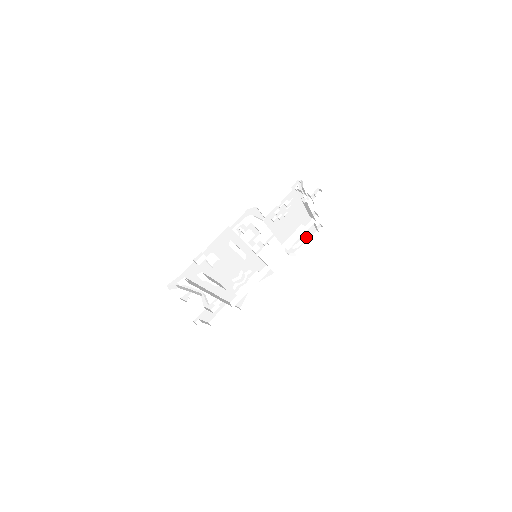
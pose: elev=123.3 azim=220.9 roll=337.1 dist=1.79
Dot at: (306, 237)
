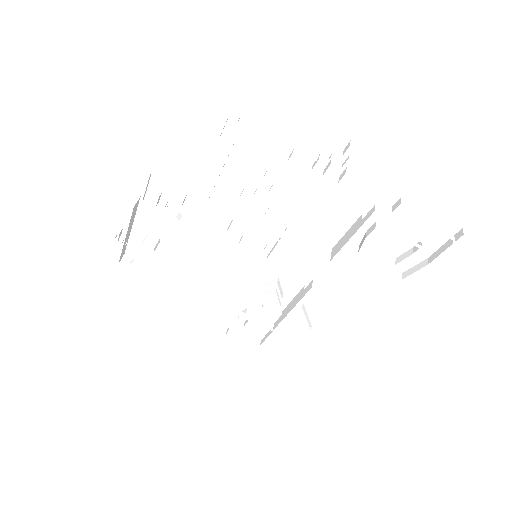
Dot at: occluded
